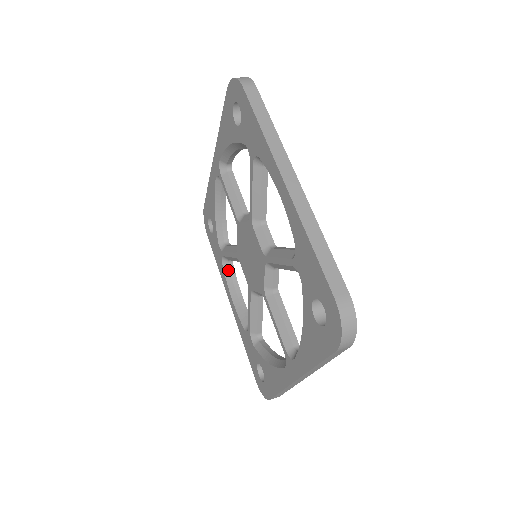
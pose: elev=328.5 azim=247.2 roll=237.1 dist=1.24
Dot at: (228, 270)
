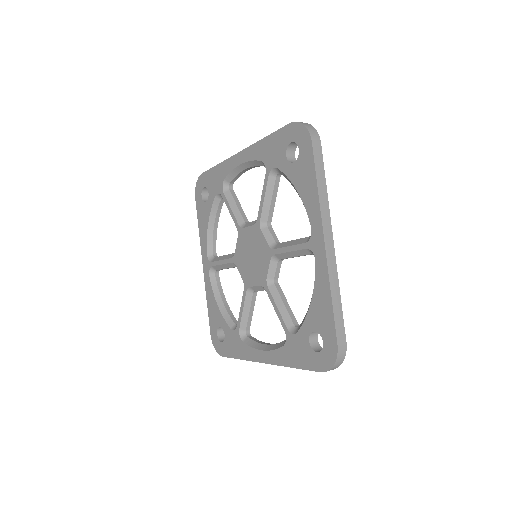
Dot at: (249, 340)
